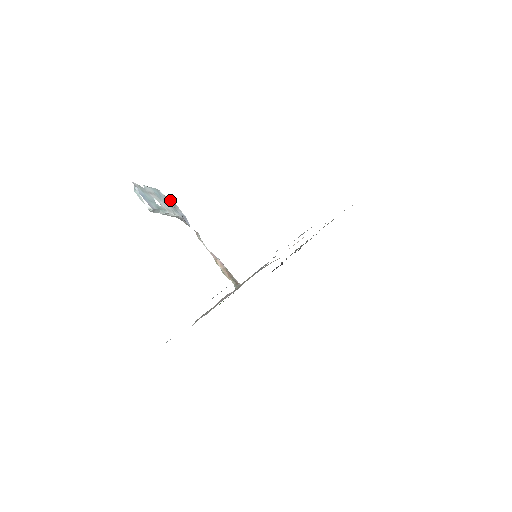
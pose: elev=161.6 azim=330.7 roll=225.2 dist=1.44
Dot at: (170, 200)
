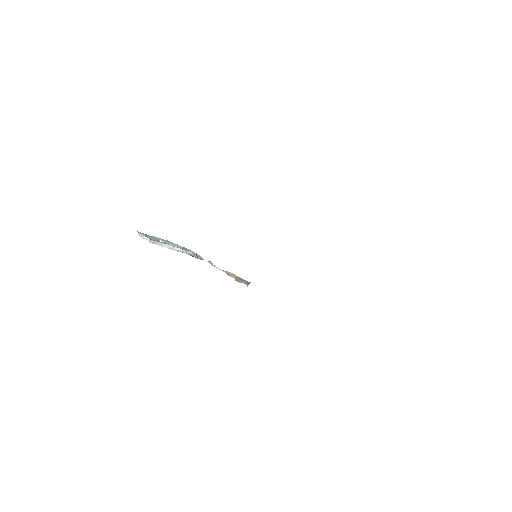
Dot at: occluded
